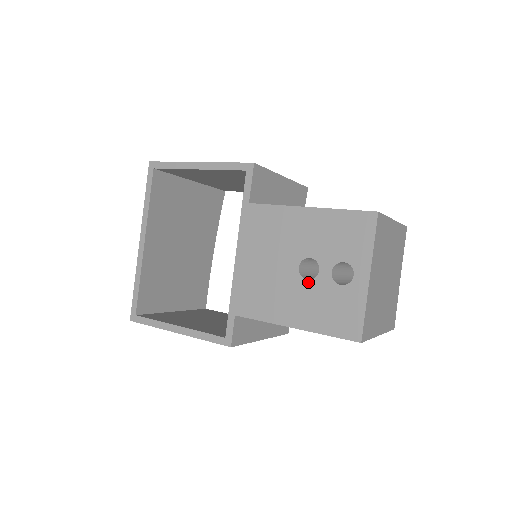
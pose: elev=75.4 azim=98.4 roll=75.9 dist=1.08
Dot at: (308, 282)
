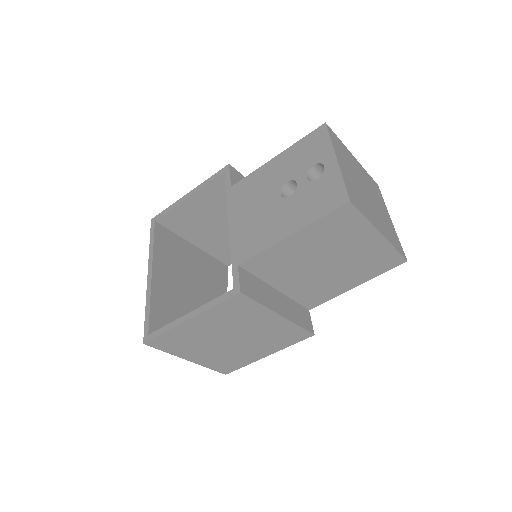
Dot at: (291, 197)
